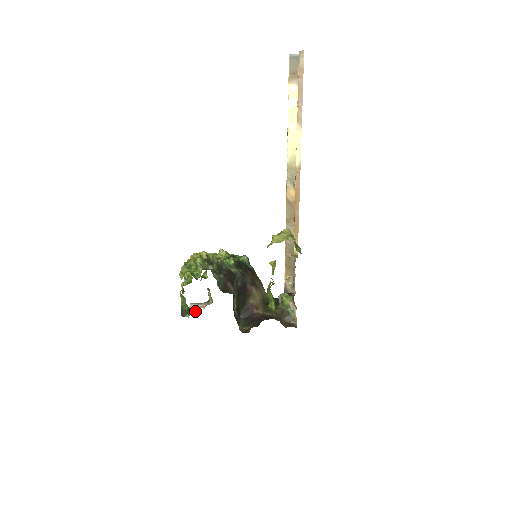
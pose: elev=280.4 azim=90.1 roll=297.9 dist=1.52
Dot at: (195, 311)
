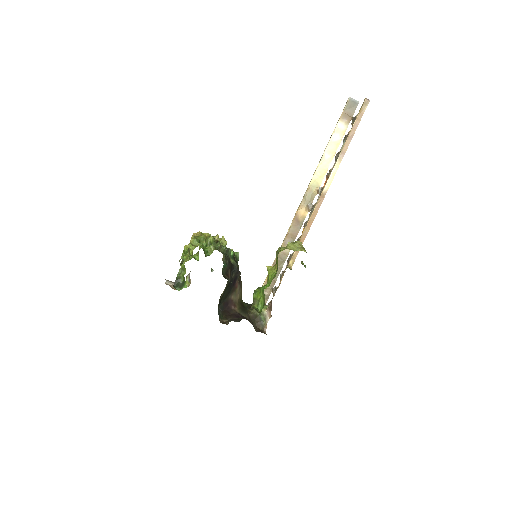
Dot at: (173, 288)
